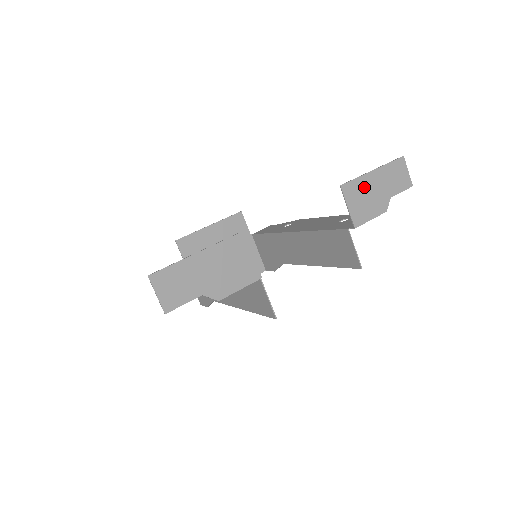
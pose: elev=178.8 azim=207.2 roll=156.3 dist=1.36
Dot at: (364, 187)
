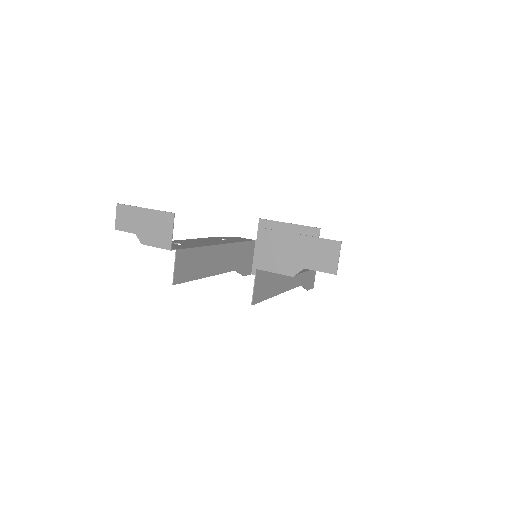
Dot at: (282, 242)
